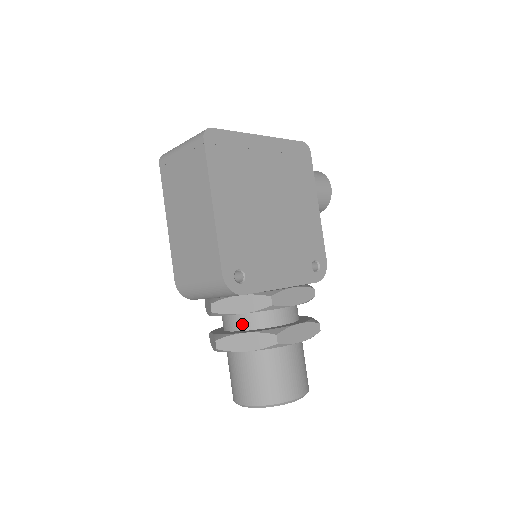
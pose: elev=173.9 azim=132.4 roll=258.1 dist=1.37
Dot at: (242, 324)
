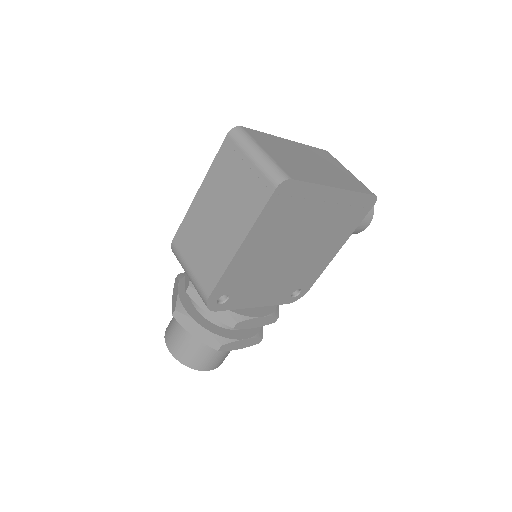
Dot at: (204, 311)
